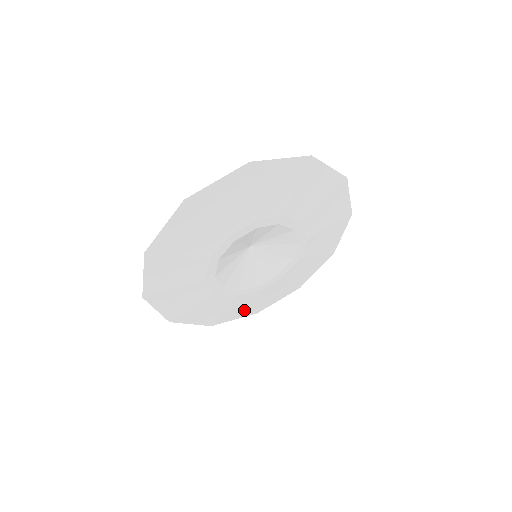
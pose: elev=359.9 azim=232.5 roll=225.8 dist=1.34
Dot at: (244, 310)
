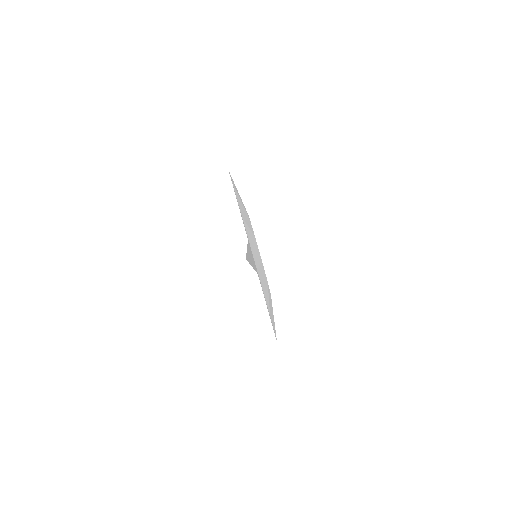
Dot at: occluded
